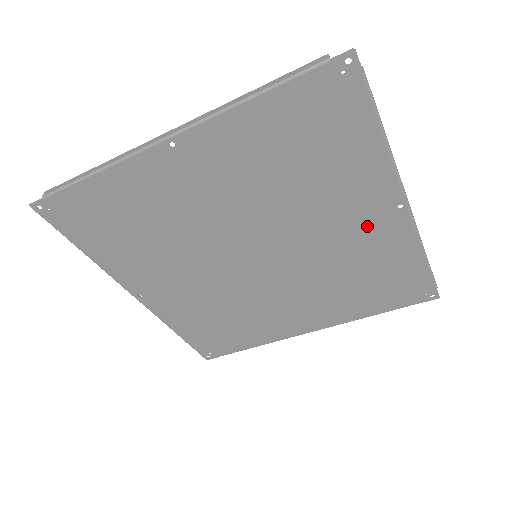
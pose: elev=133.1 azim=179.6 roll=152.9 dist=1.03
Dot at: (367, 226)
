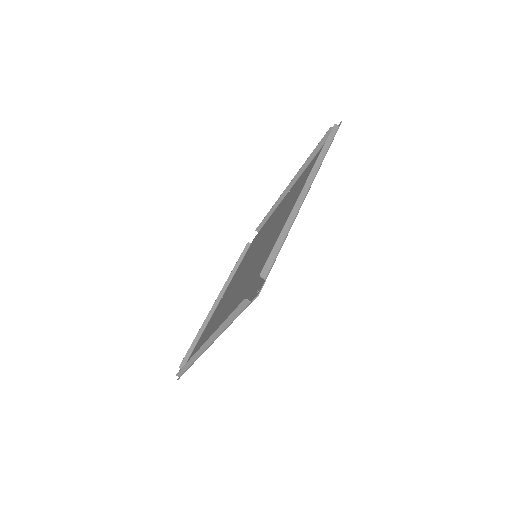
Dot at: occluded
